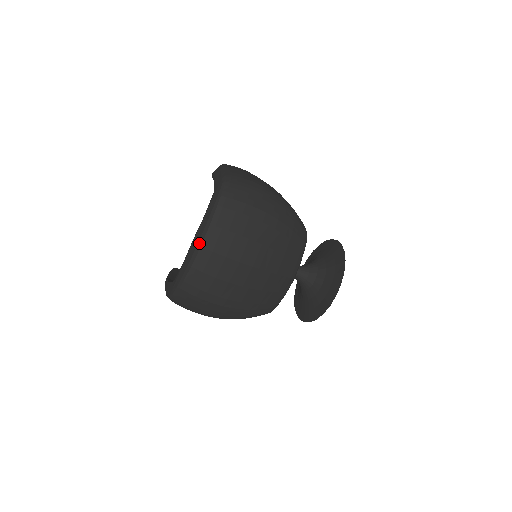
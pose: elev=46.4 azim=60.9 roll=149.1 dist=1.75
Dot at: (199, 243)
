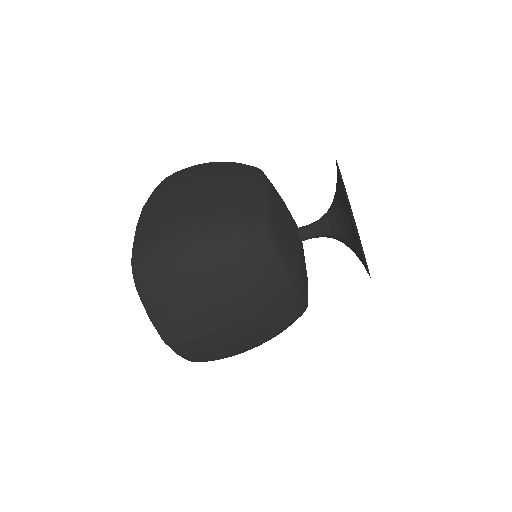
Dot at: occluded
